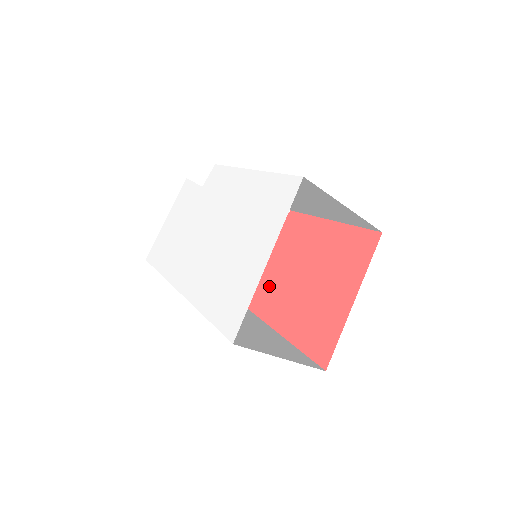
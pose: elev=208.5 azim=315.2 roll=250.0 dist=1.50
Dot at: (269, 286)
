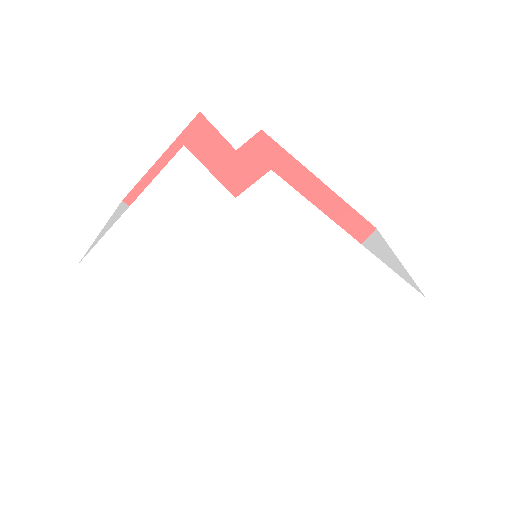
Dot at: occluded
